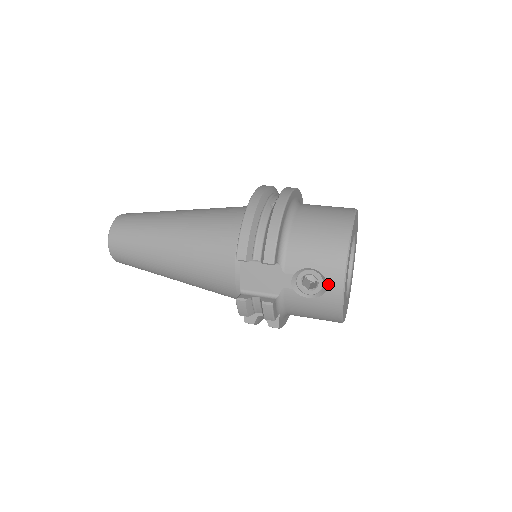
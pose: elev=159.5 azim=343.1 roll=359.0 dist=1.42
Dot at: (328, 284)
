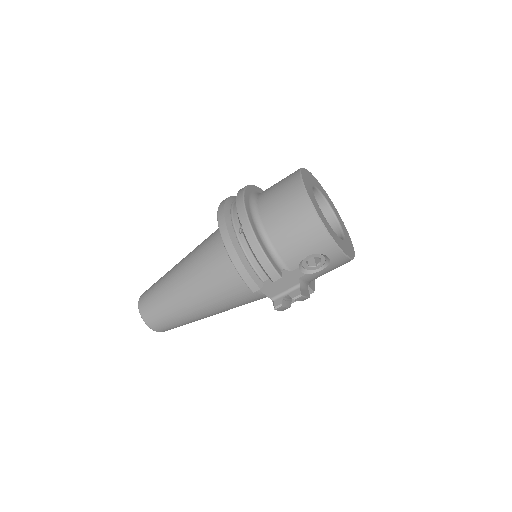
Dot at: (328, 256)
